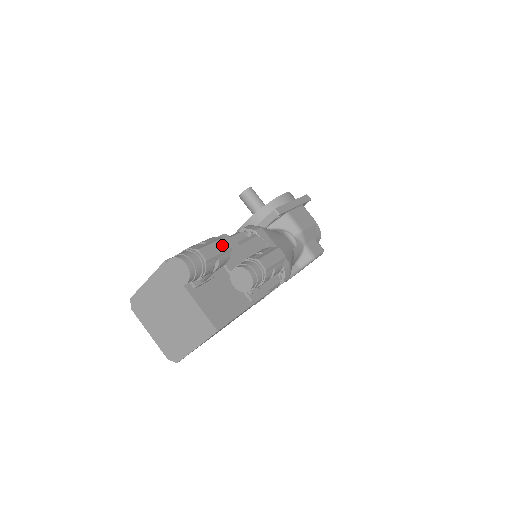
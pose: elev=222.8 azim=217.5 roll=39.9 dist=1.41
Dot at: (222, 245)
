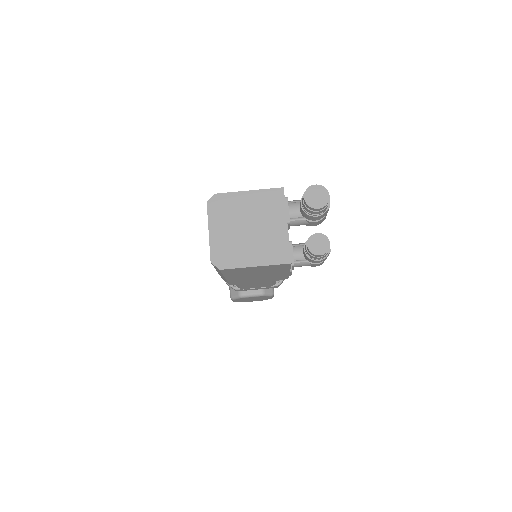
Dot at: occluded
